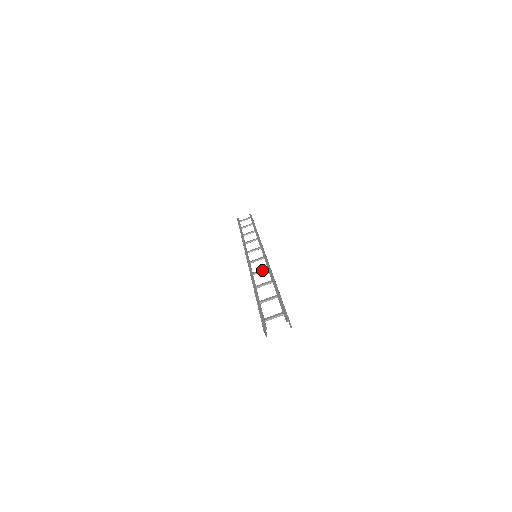
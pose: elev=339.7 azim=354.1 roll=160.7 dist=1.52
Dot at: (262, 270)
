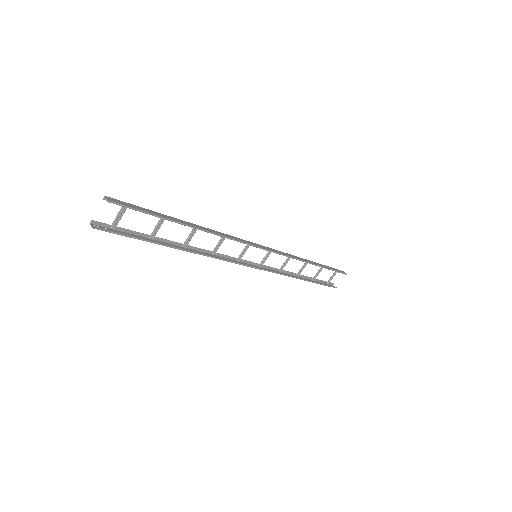
Dot at: (218, 242)
